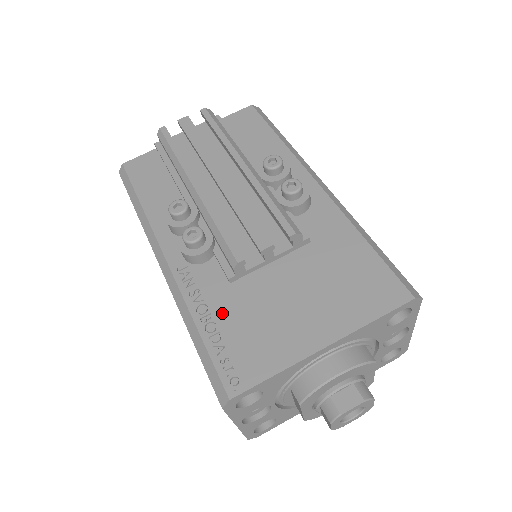
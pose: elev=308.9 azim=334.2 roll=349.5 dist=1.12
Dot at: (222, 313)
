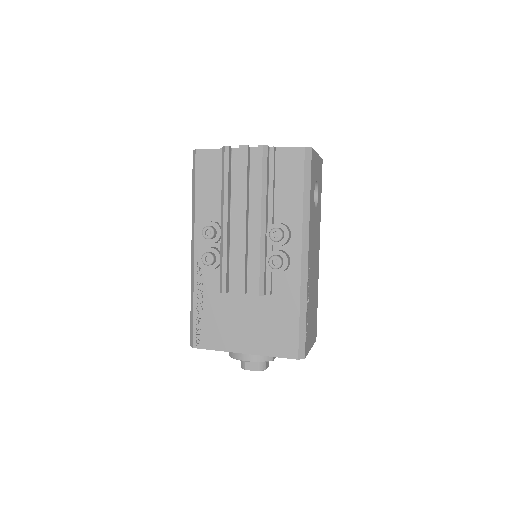
Dot at: (208, 305)
